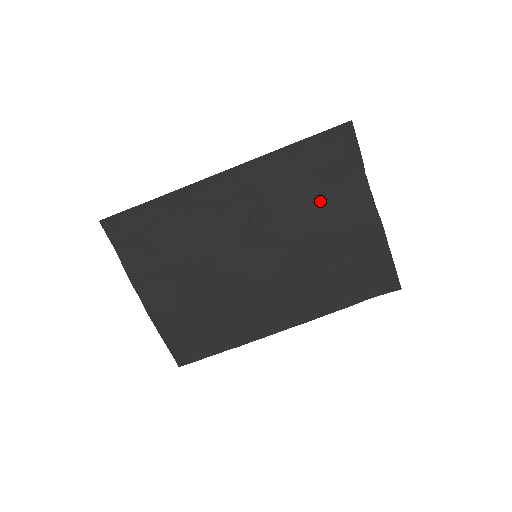
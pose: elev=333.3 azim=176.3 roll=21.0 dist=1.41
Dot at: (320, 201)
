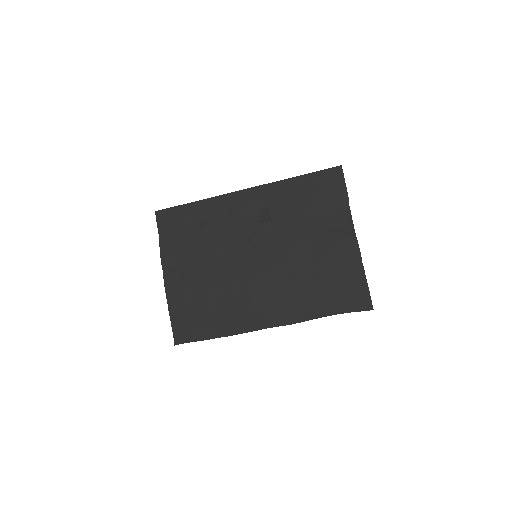
Dot at: (312, 220)
